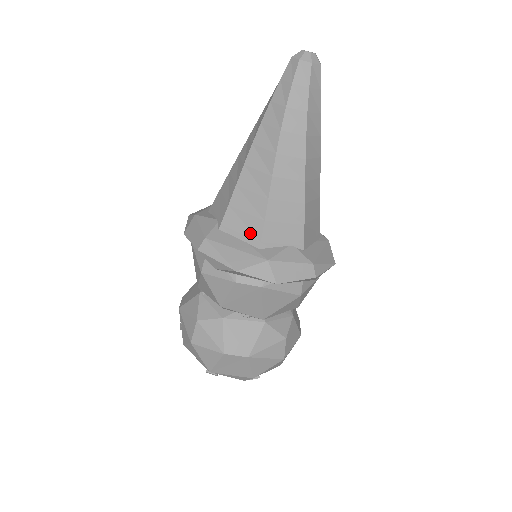
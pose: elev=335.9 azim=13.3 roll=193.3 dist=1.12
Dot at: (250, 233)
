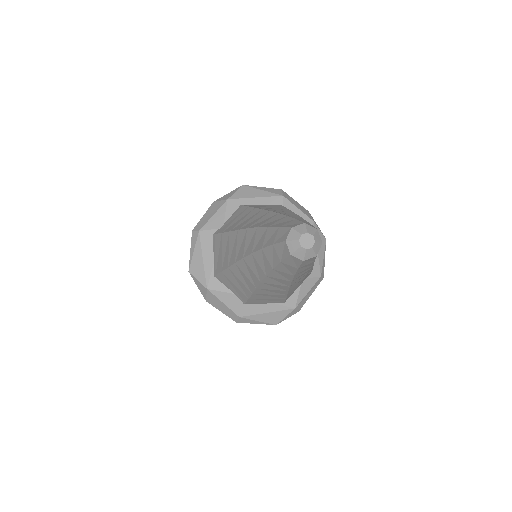
Dot at: (217, 263)
